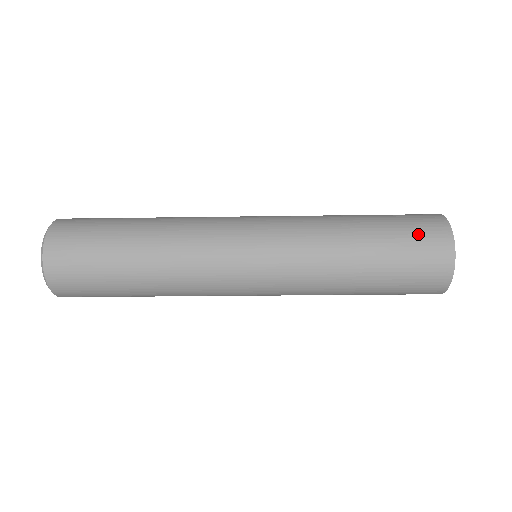
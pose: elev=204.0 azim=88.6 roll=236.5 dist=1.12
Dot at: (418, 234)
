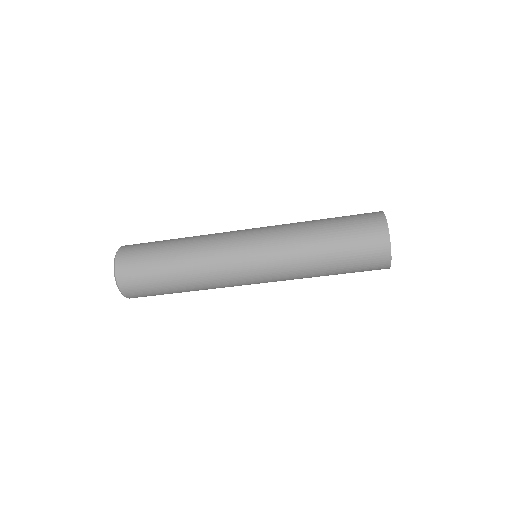
Dot at: (359, 214)
